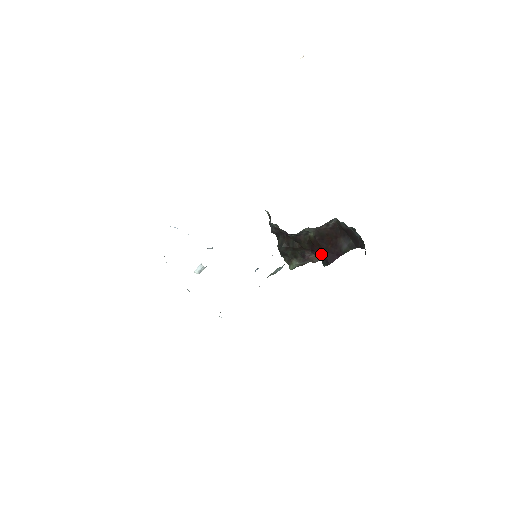
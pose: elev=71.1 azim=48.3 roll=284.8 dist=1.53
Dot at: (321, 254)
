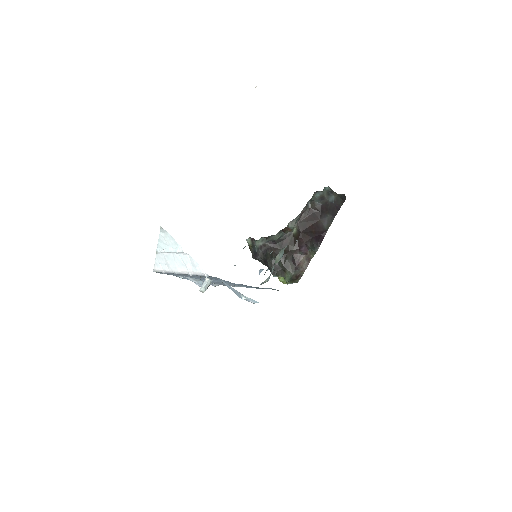
Dot at: (309, 242)
